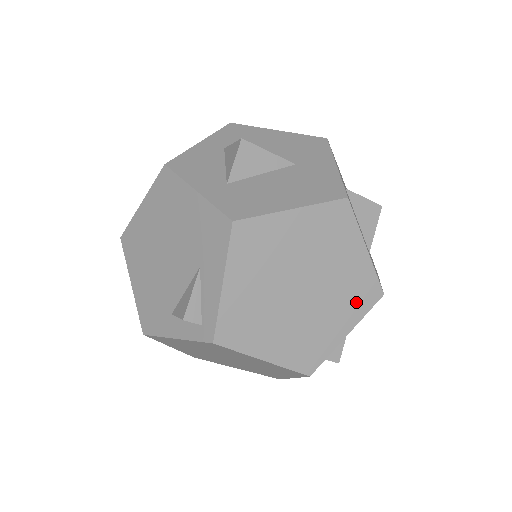
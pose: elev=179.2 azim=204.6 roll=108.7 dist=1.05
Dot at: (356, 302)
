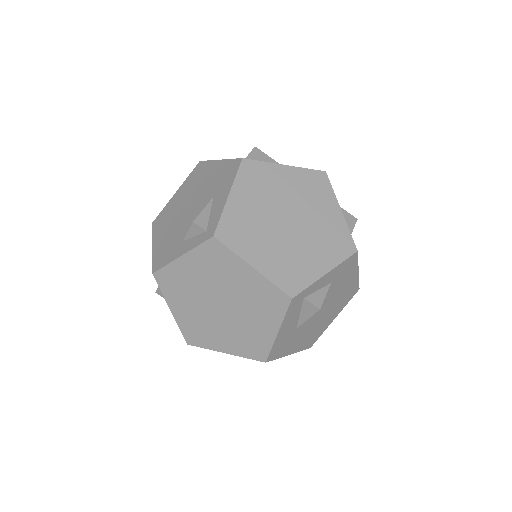
Dot at: (334, 248)
